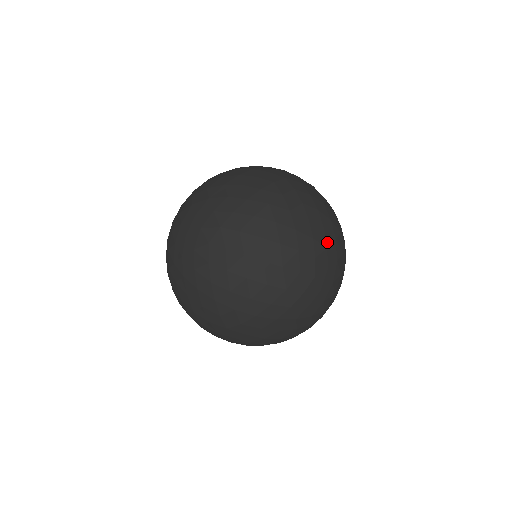
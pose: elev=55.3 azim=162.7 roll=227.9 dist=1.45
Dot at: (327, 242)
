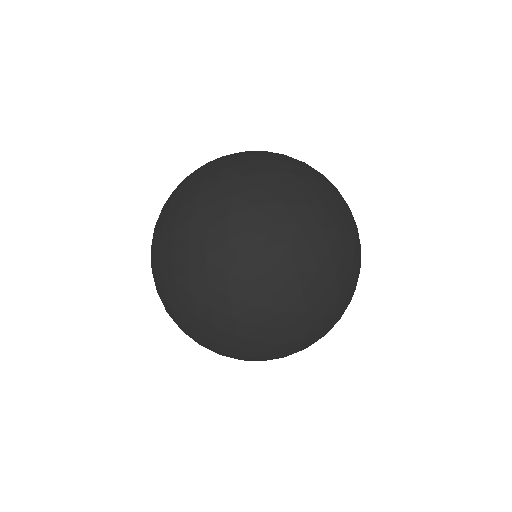
Dot at: occluded
